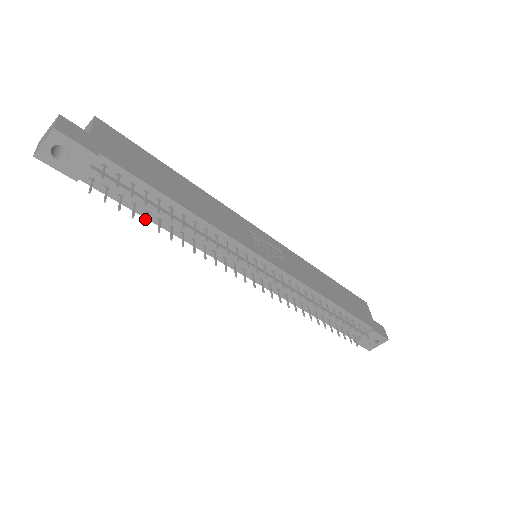
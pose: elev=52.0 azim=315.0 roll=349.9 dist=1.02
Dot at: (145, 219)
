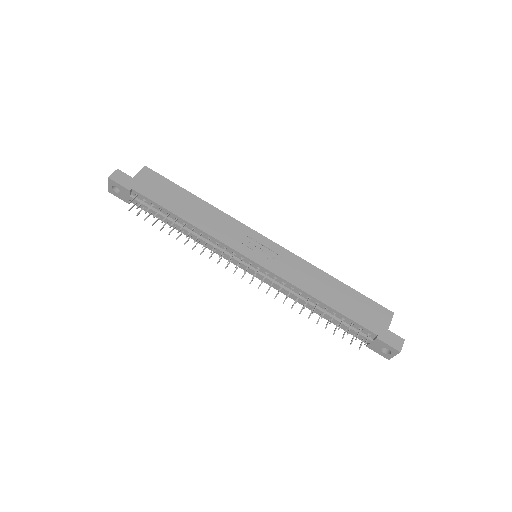
Dot at: (163, 226)
